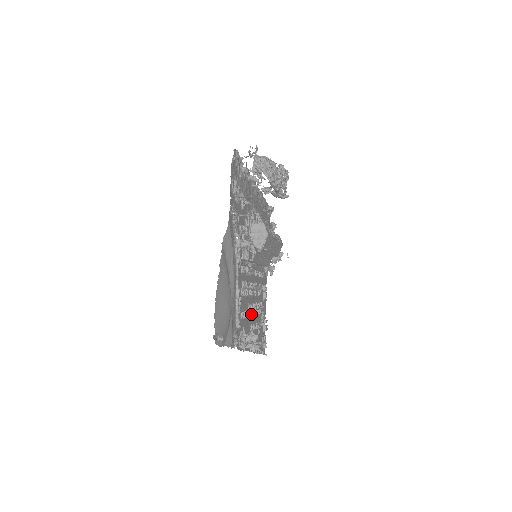
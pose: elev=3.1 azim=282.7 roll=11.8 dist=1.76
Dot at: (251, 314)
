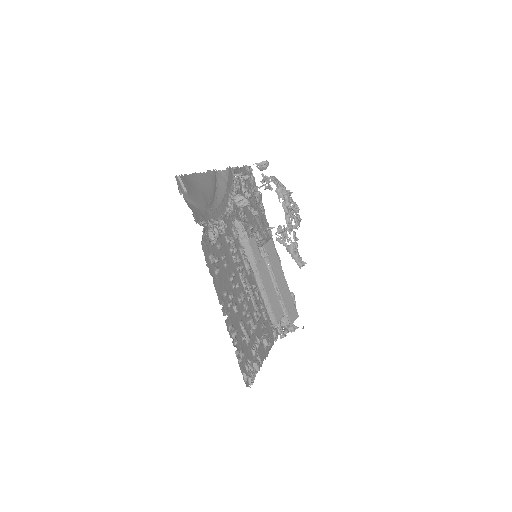
Dot at: (235, 284)
